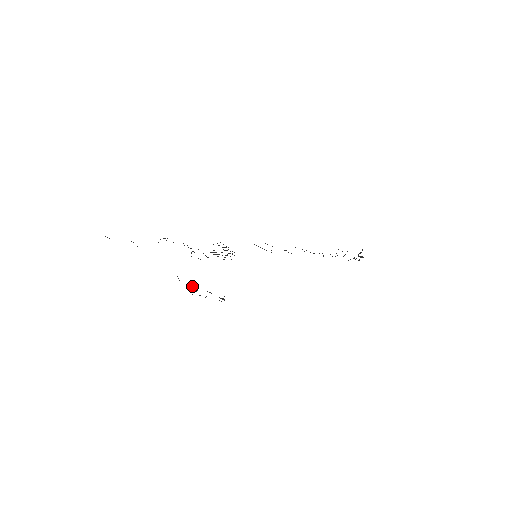
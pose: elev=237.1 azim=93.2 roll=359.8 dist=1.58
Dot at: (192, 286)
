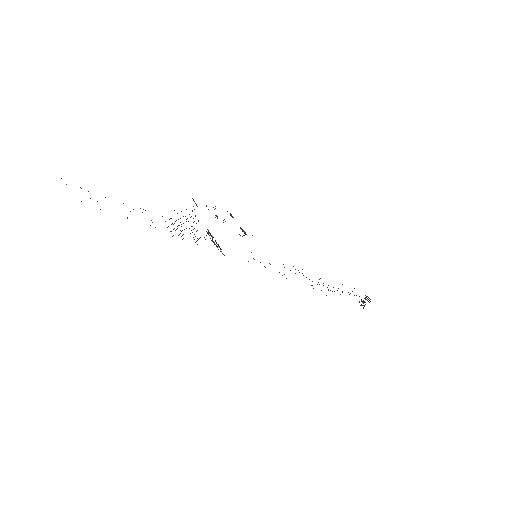
Dot at: occluded
